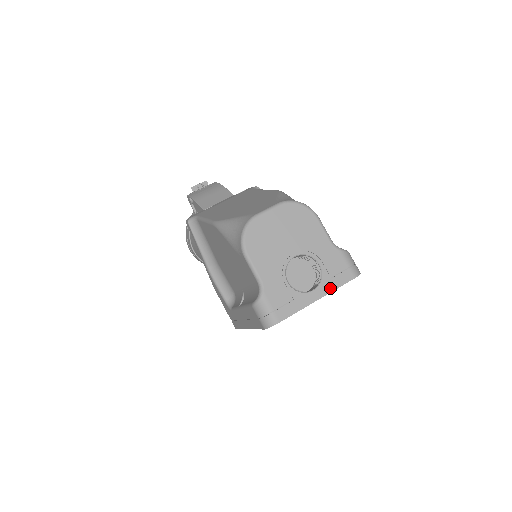
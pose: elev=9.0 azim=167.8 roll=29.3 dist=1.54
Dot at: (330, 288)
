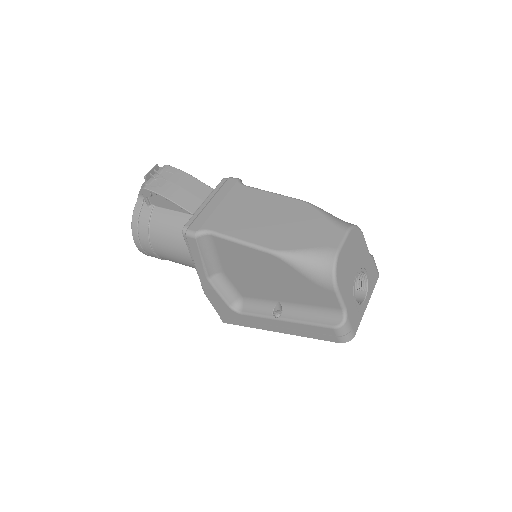
Dot at: (371, 292)
